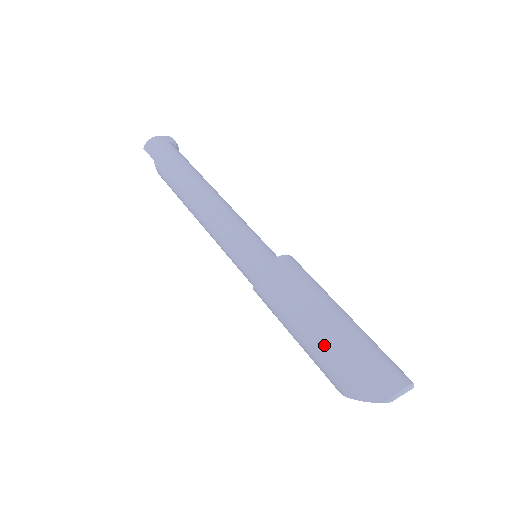
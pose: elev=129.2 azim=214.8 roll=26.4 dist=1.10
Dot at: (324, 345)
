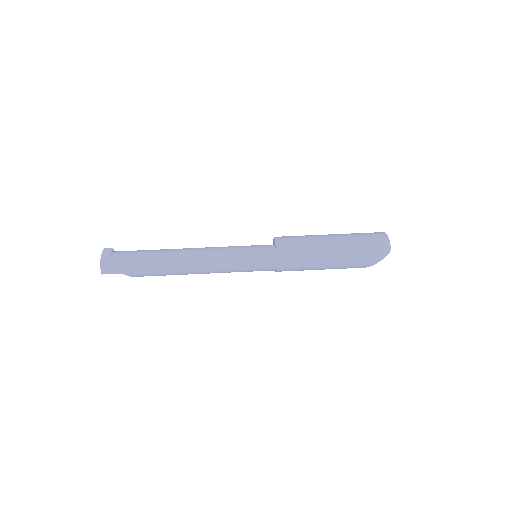
Dot at: (344, 259)
